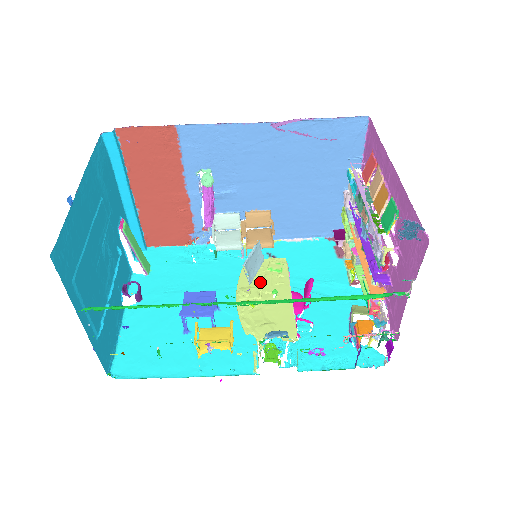
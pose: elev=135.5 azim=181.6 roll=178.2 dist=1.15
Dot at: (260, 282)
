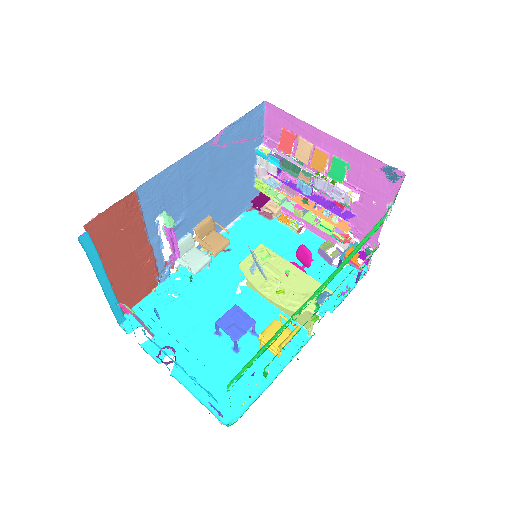
Dot at: (267, 273)
